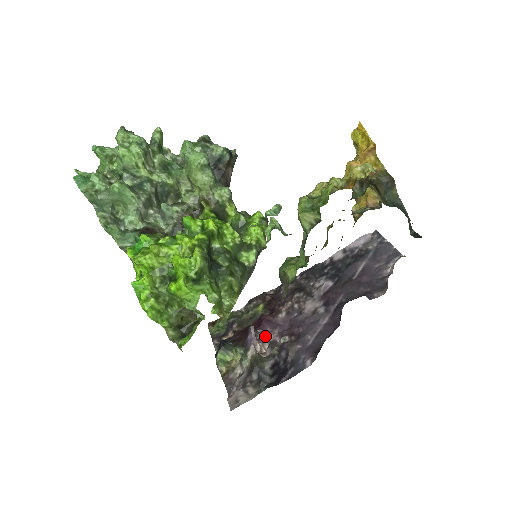
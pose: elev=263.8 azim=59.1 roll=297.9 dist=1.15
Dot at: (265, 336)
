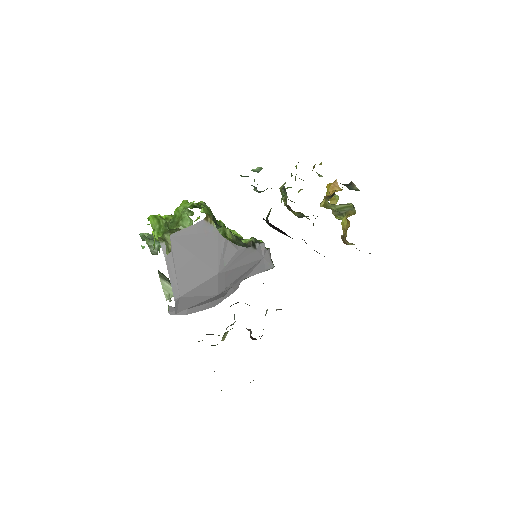
Dot at: occluded
